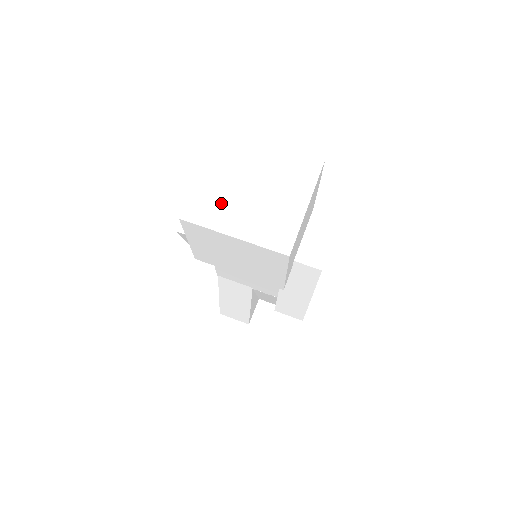
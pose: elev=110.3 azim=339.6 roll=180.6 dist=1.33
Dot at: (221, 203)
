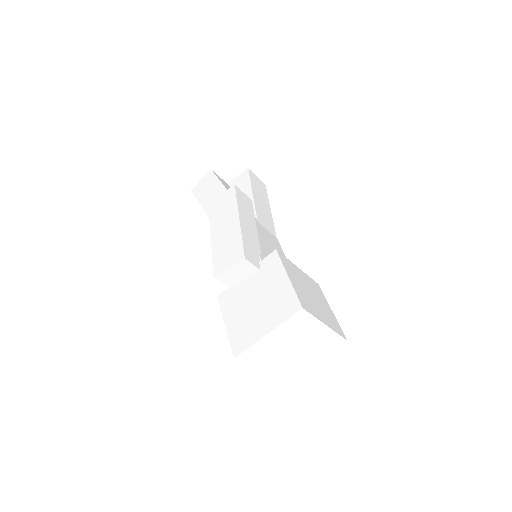
Dot at: (266, 354)
